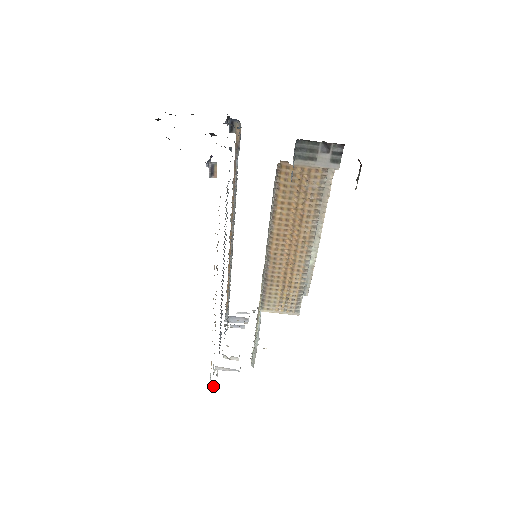
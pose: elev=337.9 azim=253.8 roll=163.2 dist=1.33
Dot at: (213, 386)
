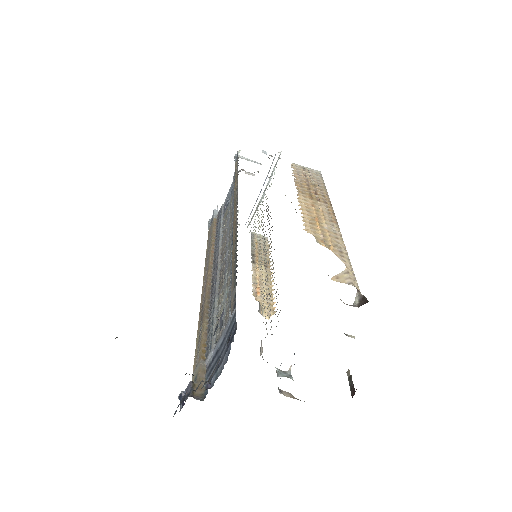
Dot at: occluded
